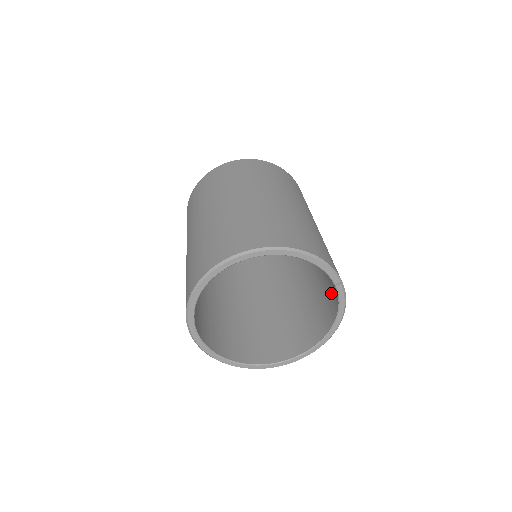
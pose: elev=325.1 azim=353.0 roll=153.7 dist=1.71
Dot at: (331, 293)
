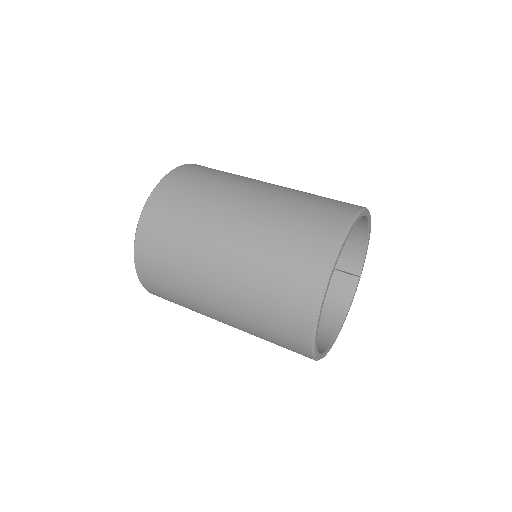
Dot at: (329, 296)
